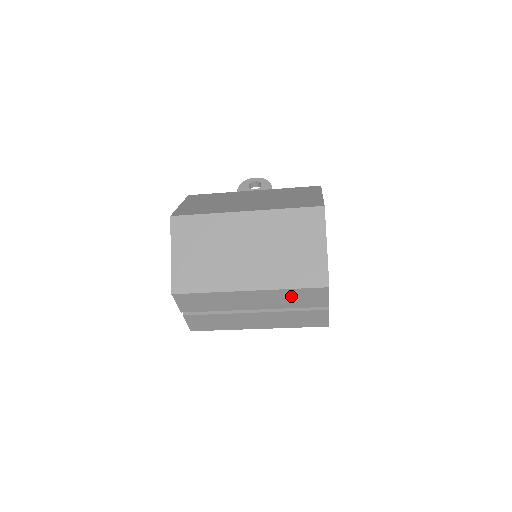
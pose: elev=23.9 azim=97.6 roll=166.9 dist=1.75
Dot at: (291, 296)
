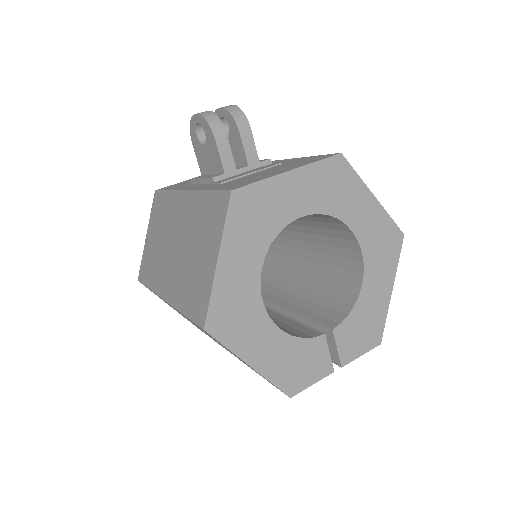
Dot at: occluded
